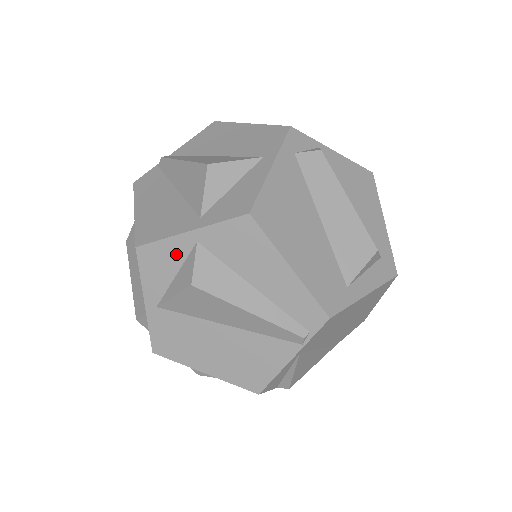
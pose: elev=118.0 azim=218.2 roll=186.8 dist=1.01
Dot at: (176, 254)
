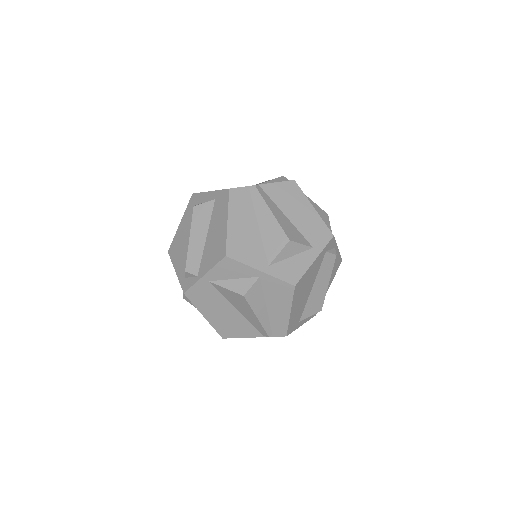
Dot at: (244, 273)
